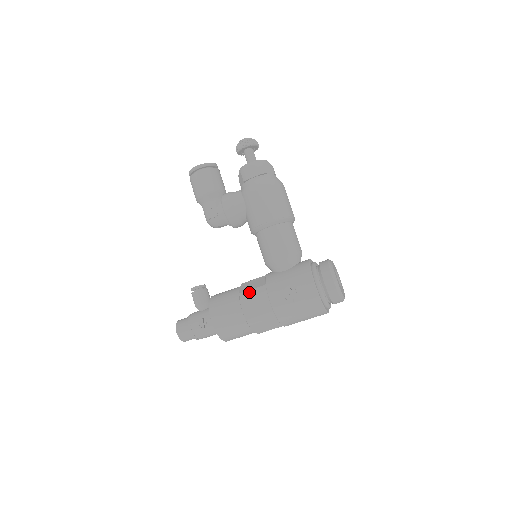
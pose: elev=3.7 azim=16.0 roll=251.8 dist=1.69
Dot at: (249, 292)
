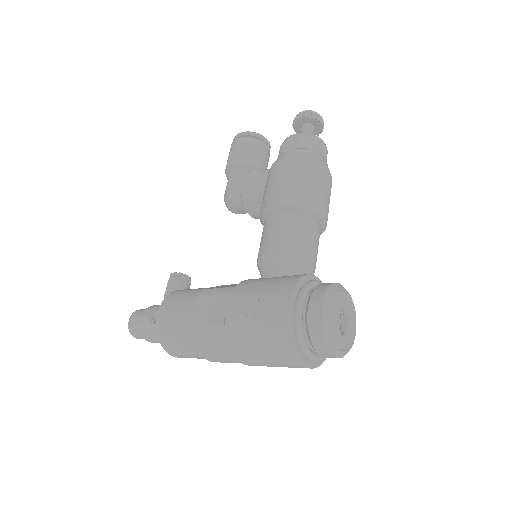
Dot at: (213, 290)
